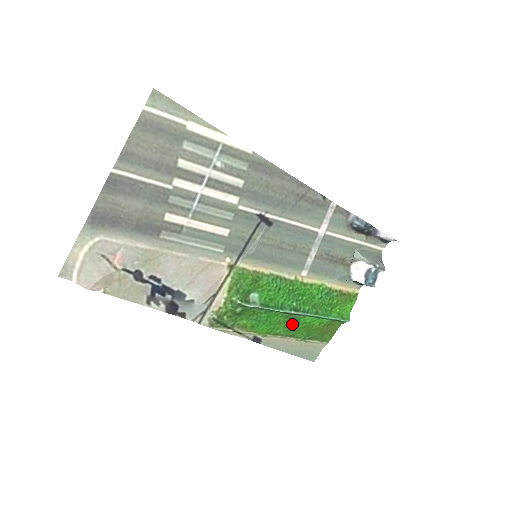
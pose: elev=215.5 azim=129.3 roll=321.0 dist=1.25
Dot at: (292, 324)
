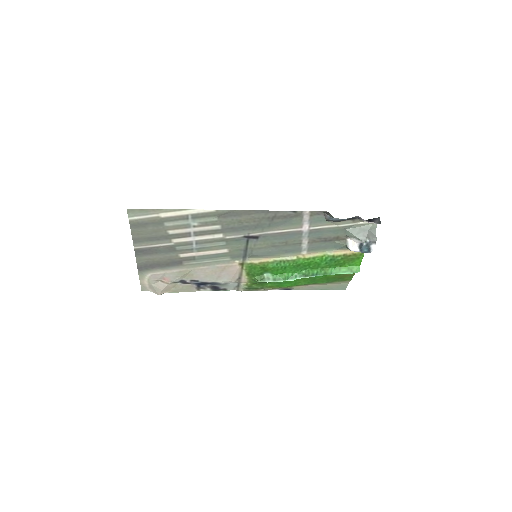
Dot at: (310, 279)
